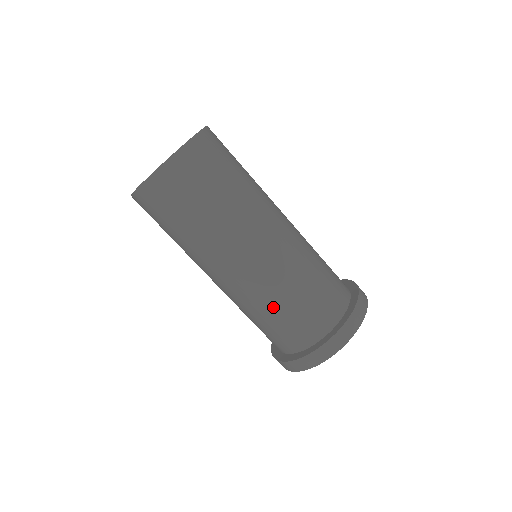
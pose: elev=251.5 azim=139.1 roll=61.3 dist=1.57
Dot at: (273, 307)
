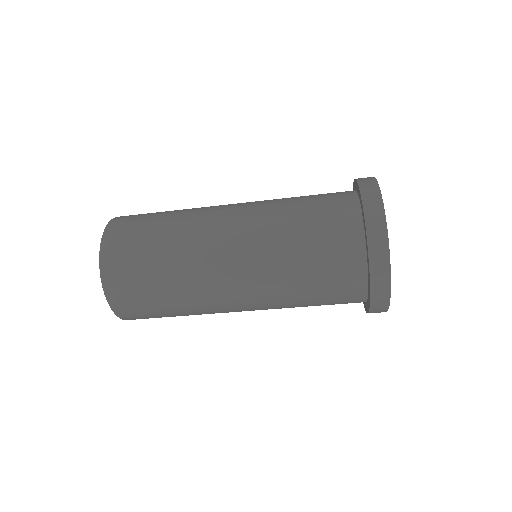
Dot at: occluded
